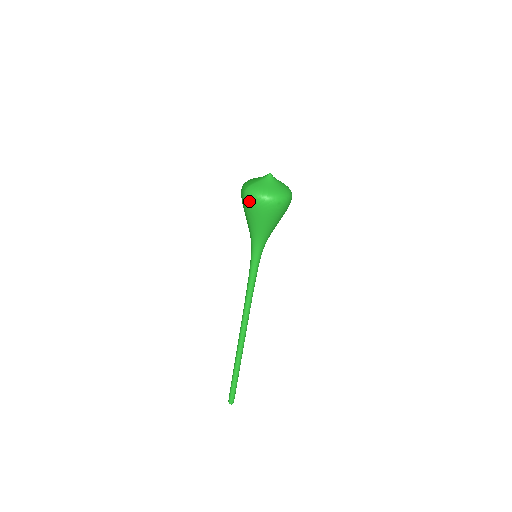
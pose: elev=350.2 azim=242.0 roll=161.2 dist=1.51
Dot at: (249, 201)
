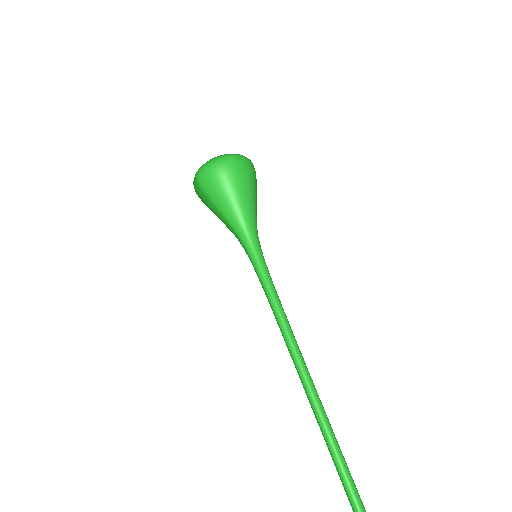
Dot at: (205, 176)
